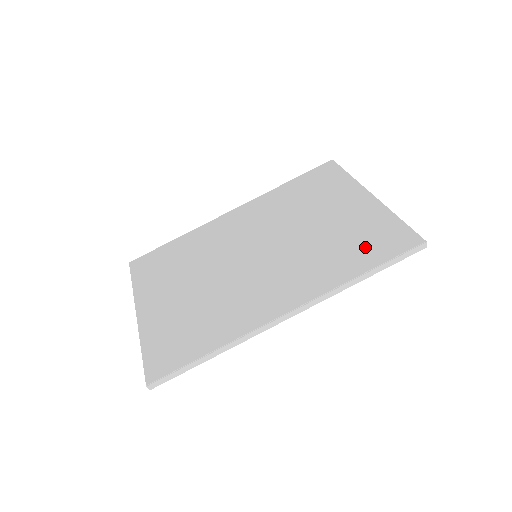
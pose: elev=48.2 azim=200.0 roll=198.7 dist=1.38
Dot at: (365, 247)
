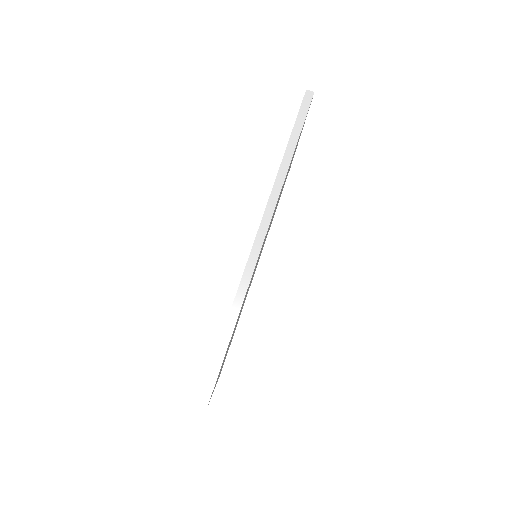
Dot at: occluded
